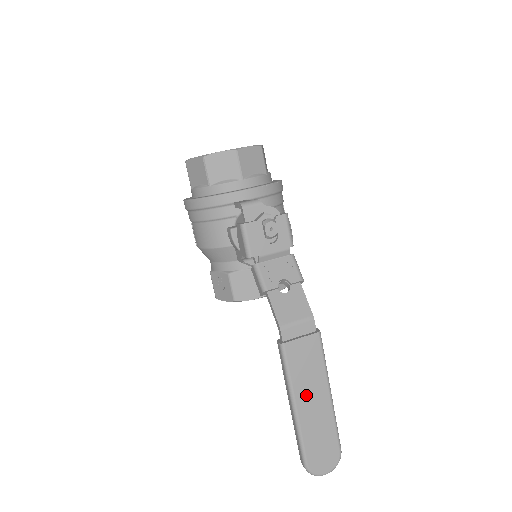
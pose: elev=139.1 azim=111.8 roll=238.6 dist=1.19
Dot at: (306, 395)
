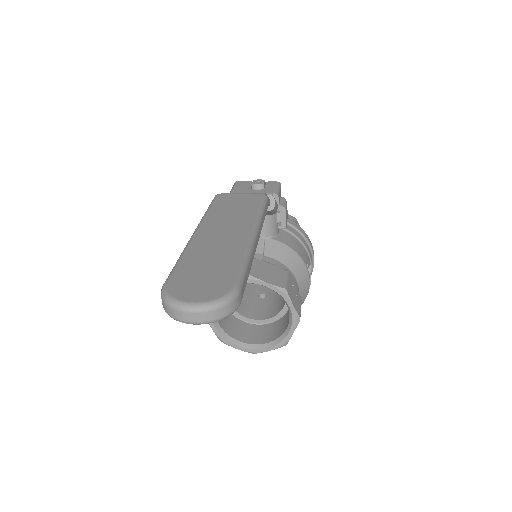
Dot at: (218, 226)
